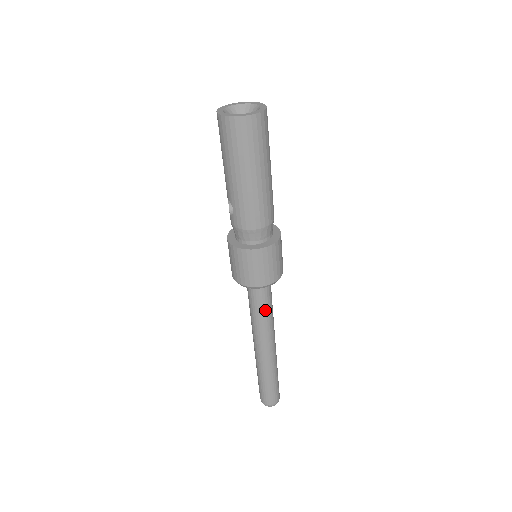
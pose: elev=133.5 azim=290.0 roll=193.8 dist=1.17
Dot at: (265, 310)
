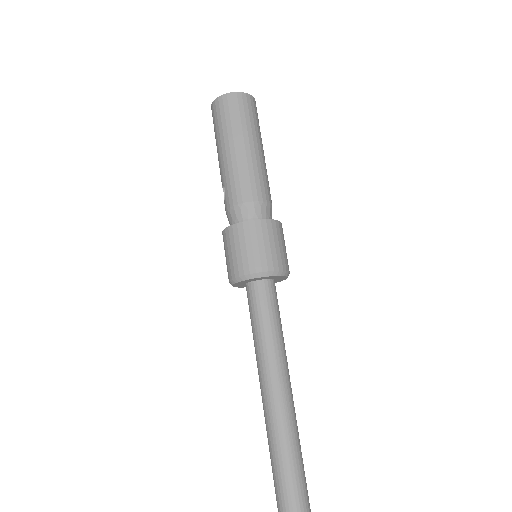
Dot at: (270, 326)
